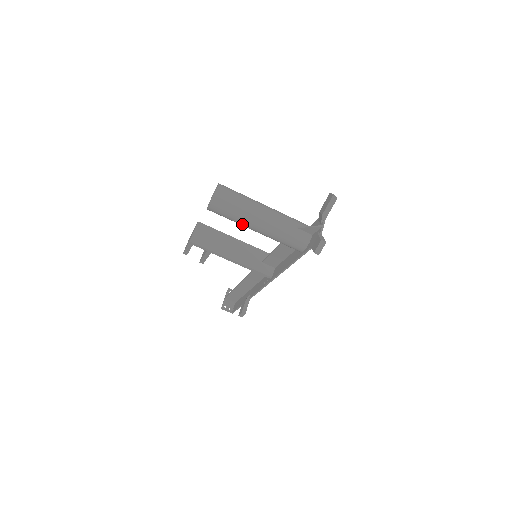
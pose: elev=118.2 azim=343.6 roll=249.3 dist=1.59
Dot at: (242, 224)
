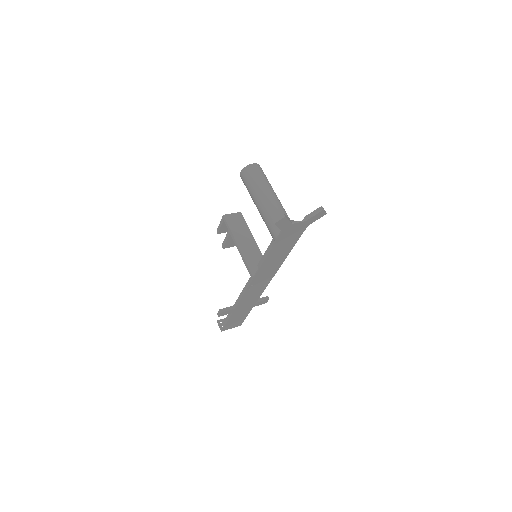
Dot at: (252, 197)
